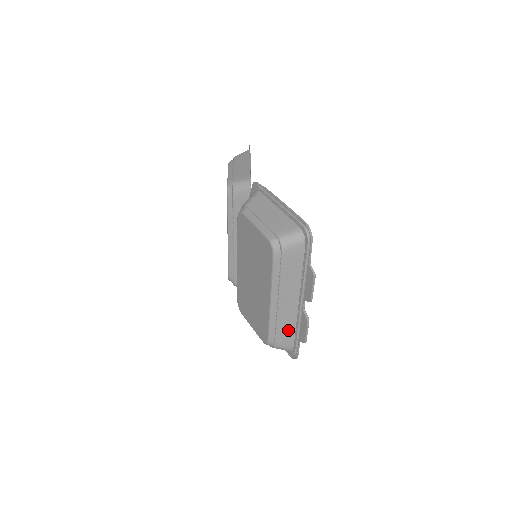
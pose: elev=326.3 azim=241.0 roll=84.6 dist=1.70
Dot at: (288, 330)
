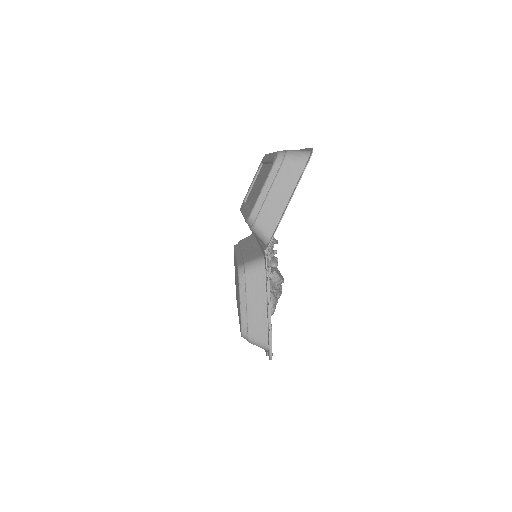
Dot at: occluded
